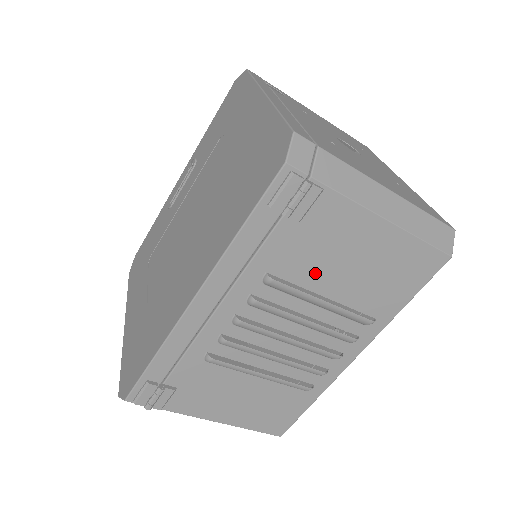
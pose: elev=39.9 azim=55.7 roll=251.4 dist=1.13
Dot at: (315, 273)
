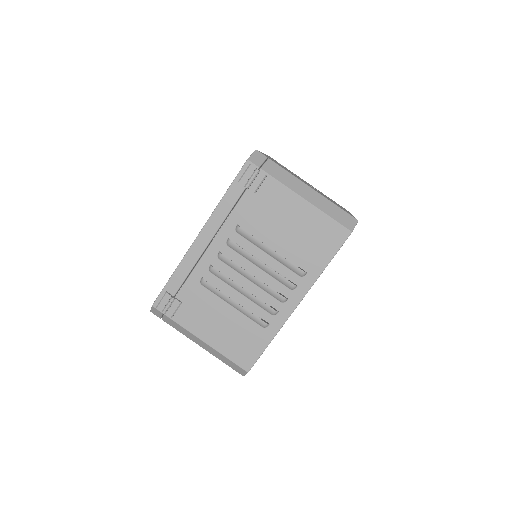
Dot at: (266, 230)
